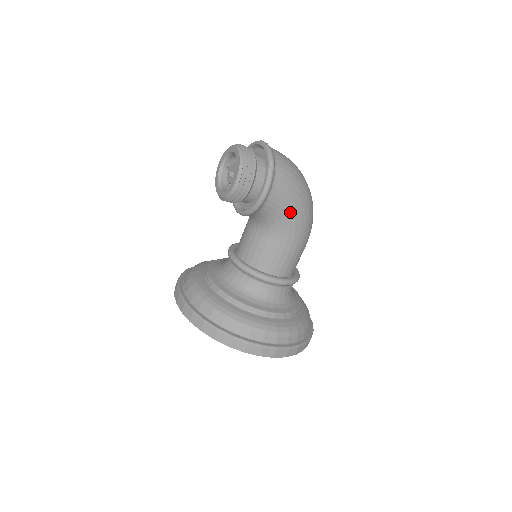
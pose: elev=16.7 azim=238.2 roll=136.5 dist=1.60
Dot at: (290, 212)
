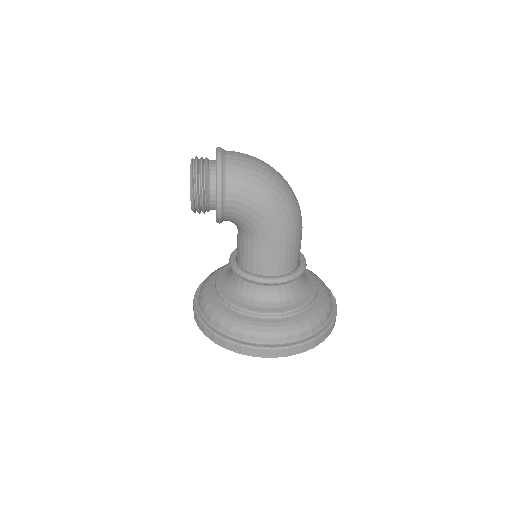
Dot at: (256, 213)
